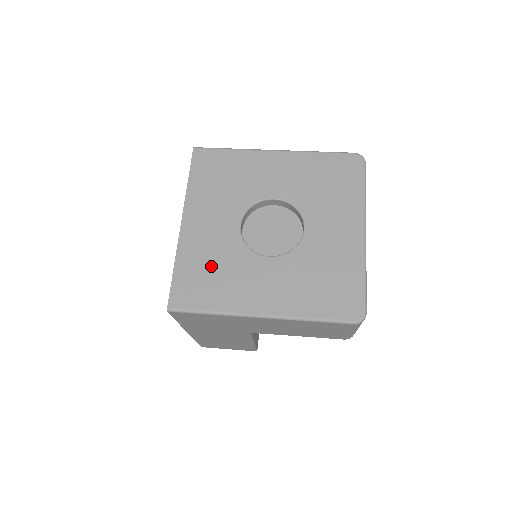
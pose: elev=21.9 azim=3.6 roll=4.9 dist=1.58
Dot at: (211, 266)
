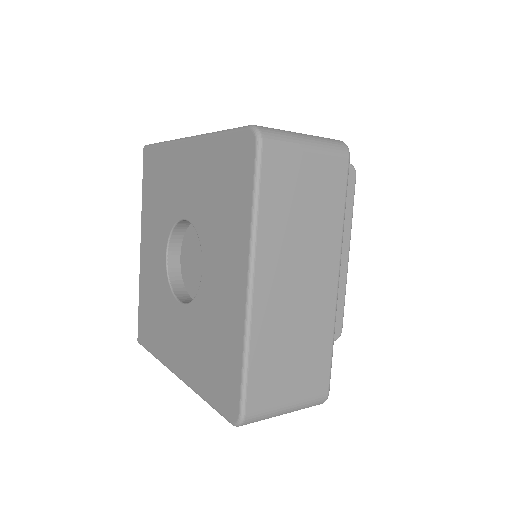
Dot at: (153, 304)
